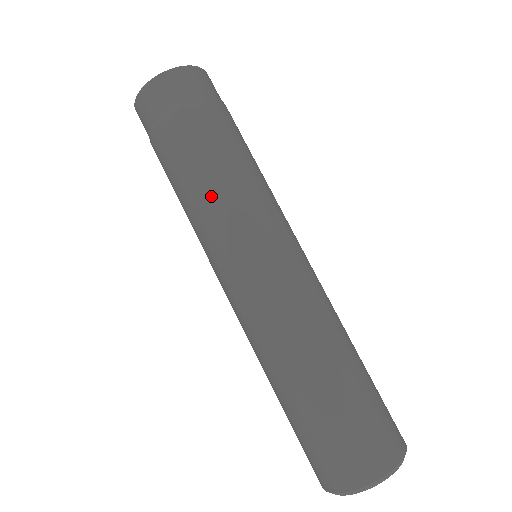
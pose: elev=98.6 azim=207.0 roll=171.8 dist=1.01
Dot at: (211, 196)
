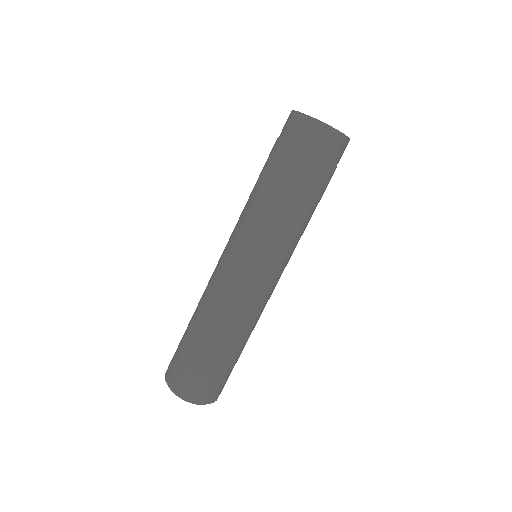
Dot at: (251, 206)
